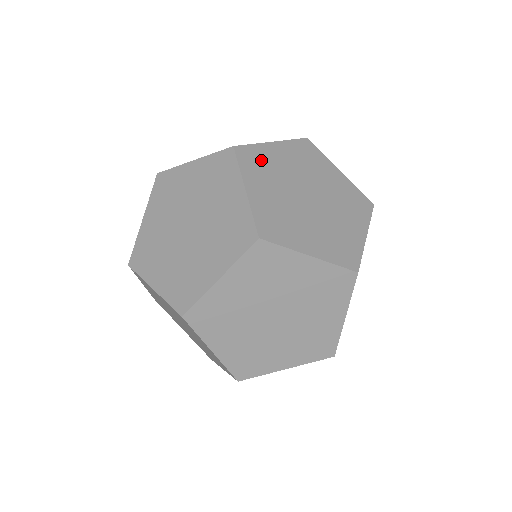
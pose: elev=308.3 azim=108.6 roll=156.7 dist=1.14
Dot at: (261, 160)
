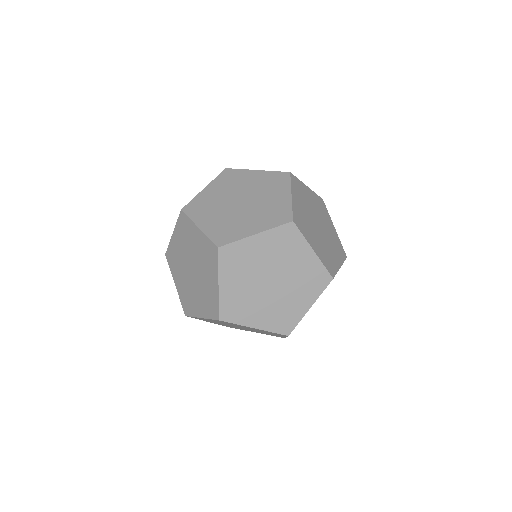
Dot at: (239, 256)
